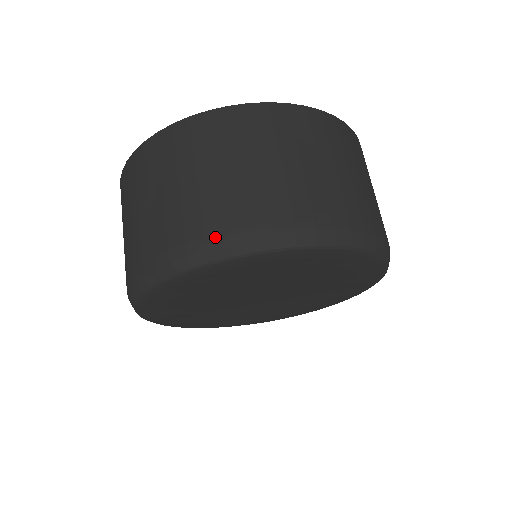
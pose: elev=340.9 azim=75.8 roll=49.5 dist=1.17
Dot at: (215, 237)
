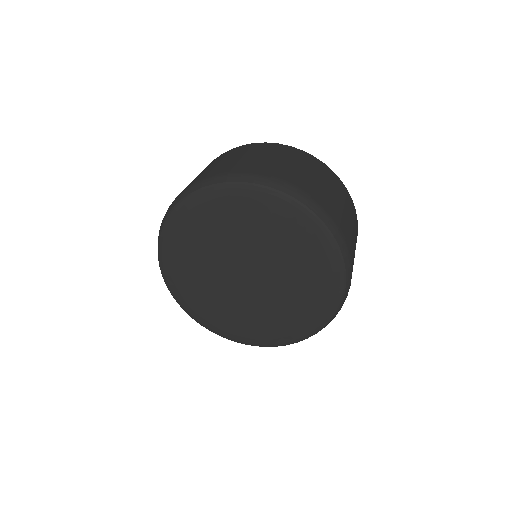
Dot at: occluded
